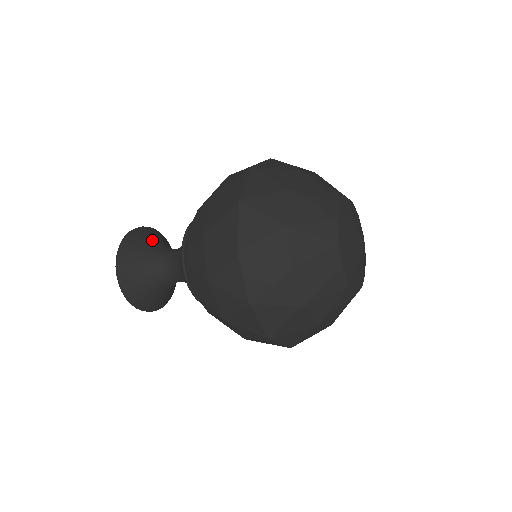
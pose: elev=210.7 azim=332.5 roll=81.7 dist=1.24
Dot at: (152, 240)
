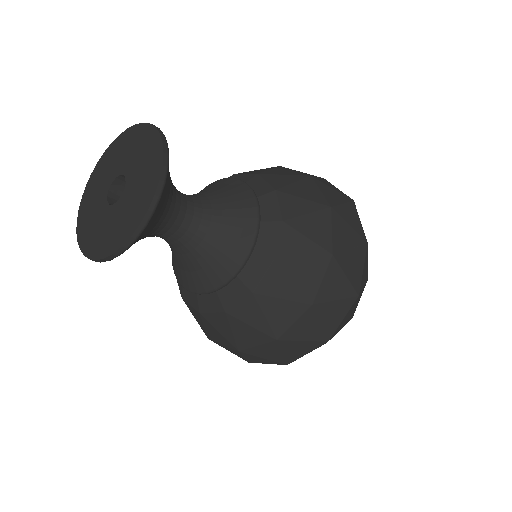
Dot at: occluded
